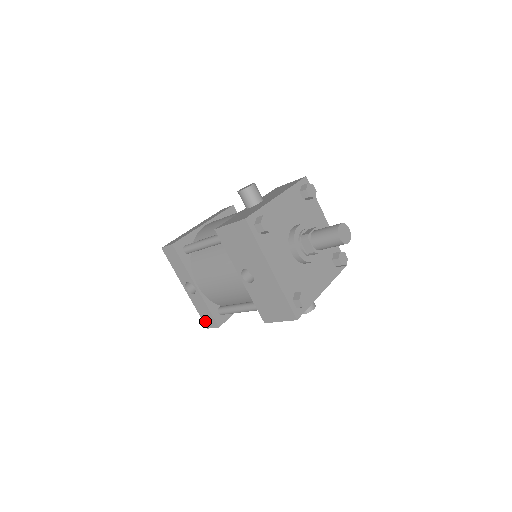
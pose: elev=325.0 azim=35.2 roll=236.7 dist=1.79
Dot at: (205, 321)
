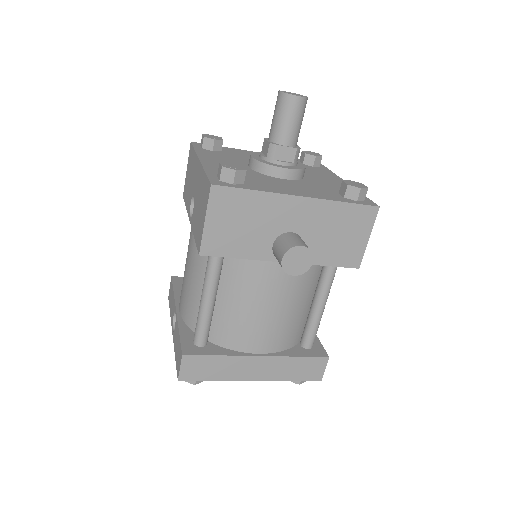
Dot at: (177, 366)
